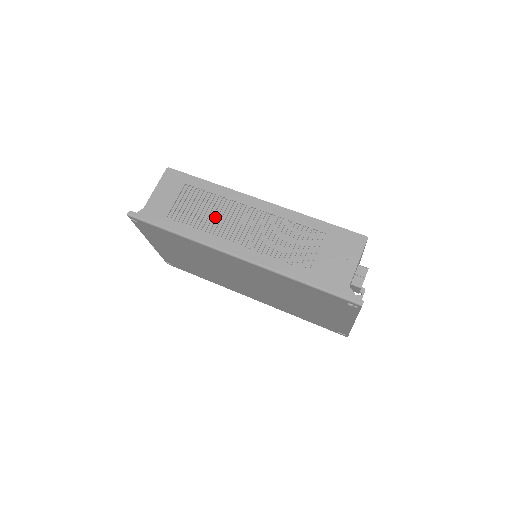
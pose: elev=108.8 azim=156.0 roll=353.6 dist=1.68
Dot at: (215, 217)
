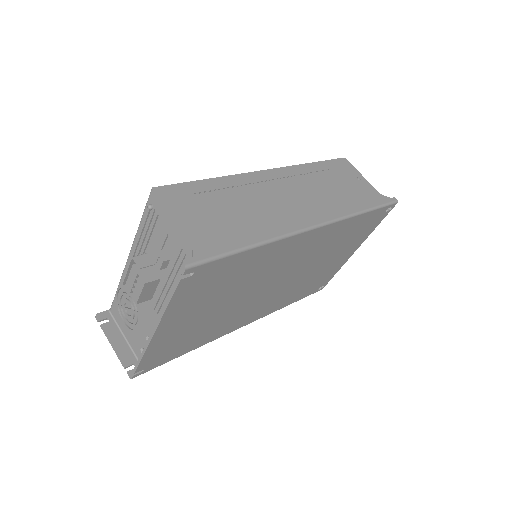
Dot at: (261, 206)
